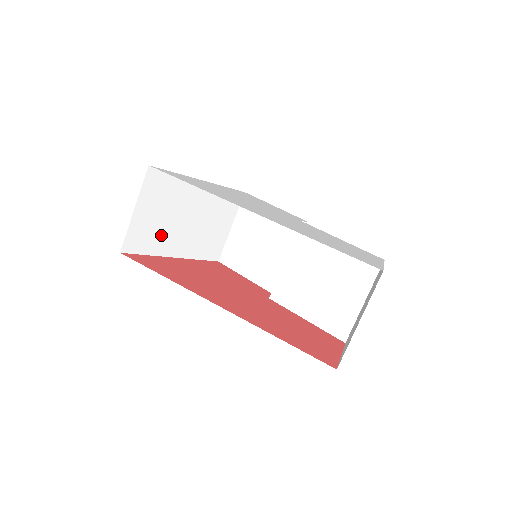
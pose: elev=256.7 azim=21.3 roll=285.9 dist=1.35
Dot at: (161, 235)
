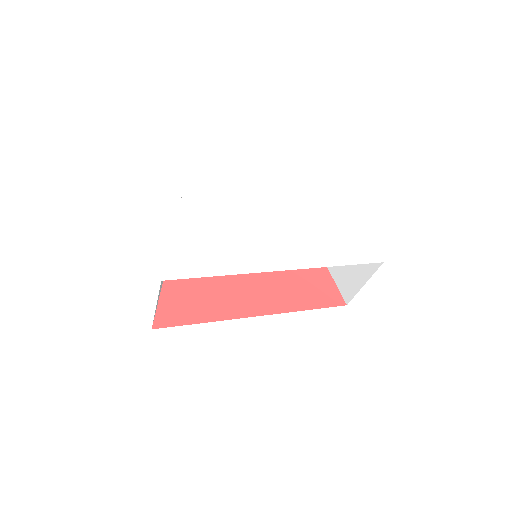
Dot at: occluded
